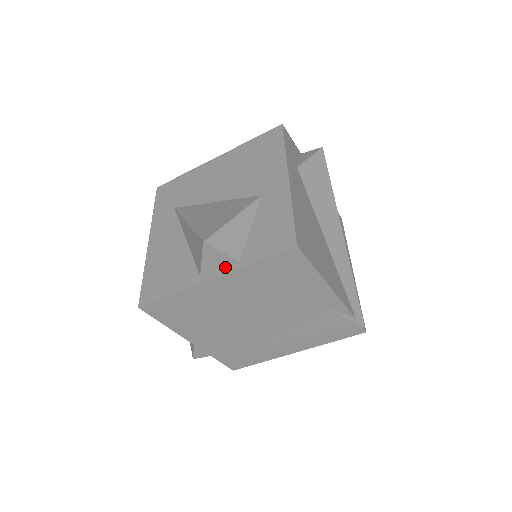
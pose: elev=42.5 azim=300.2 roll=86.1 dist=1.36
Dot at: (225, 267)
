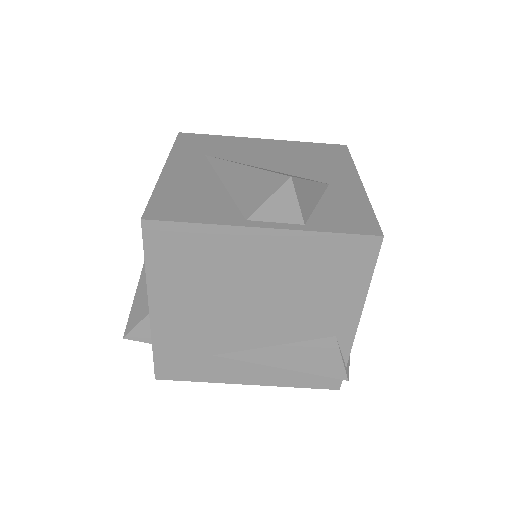
Dot at: (284, 223)
